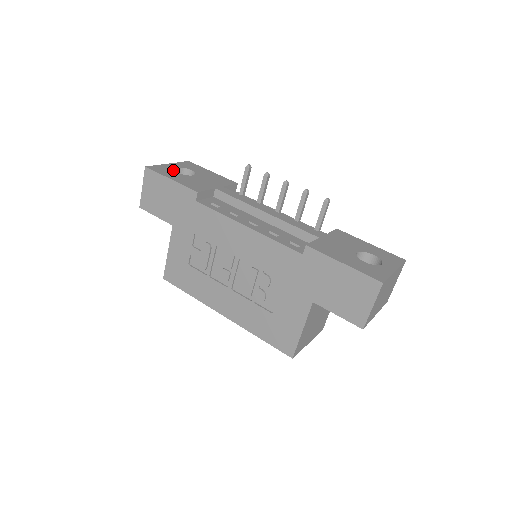
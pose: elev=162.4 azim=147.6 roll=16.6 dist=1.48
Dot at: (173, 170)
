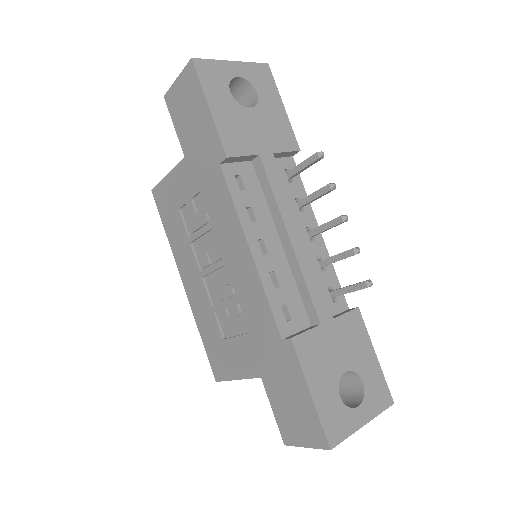
Dot at: (228, 83)
